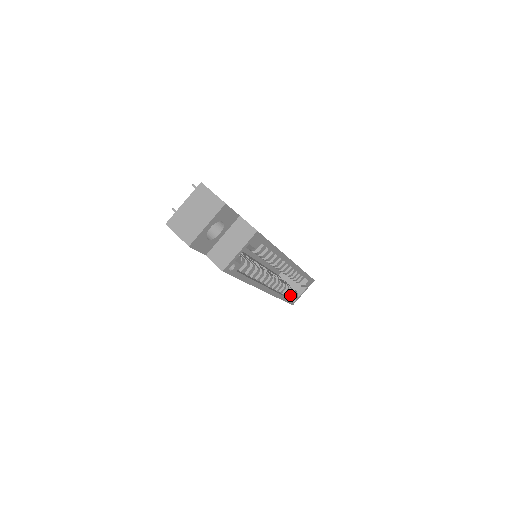
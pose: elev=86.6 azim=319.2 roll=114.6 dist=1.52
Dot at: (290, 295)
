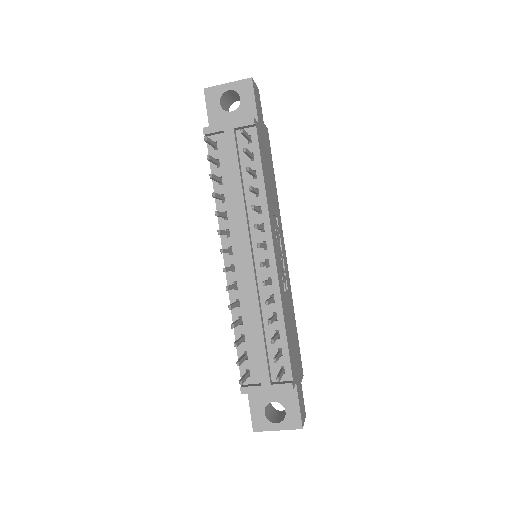
Dot at: occluded
